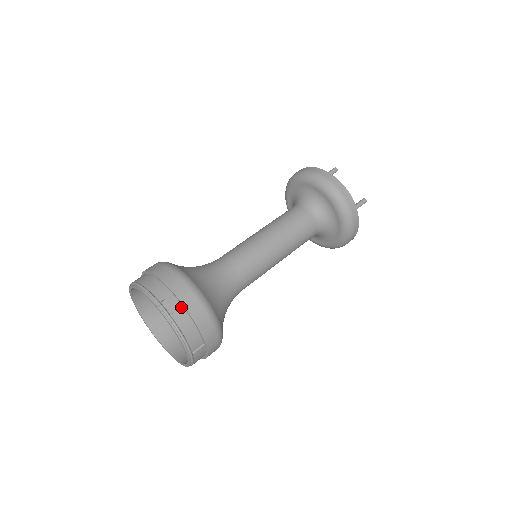
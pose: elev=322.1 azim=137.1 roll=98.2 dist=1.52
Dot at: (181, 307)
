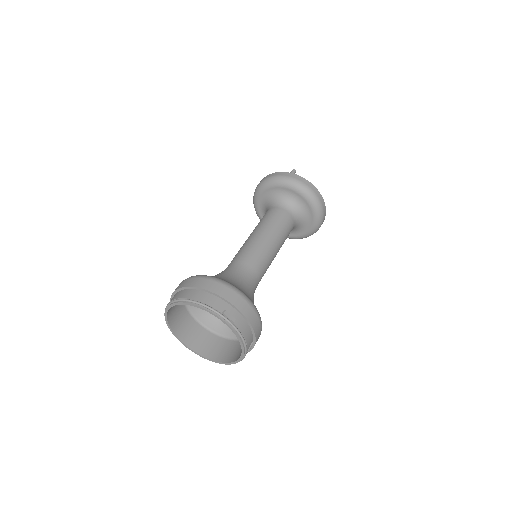
Dot at: (238, 314)
